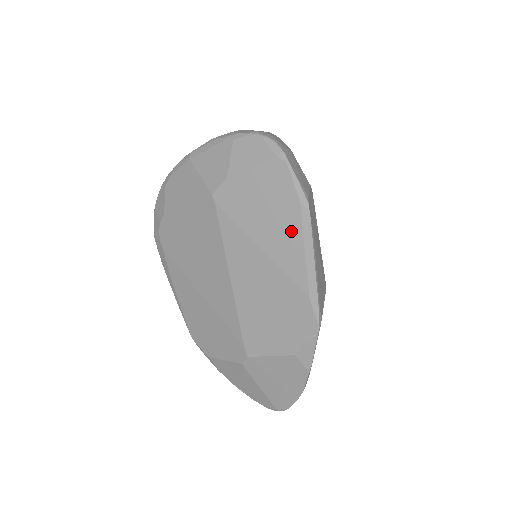
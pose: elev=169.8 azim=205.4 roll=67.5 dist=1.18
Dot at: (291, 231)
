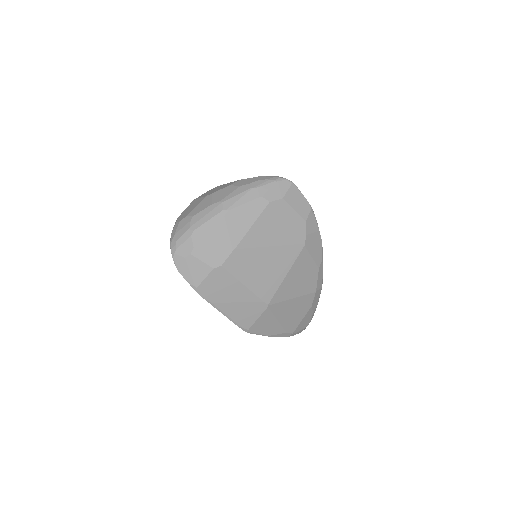
Dot at: occluded
